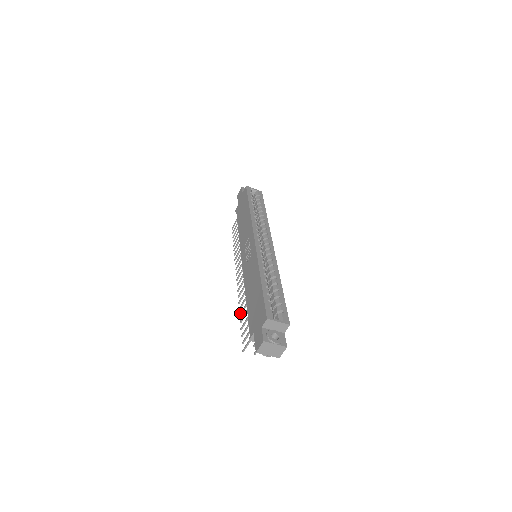
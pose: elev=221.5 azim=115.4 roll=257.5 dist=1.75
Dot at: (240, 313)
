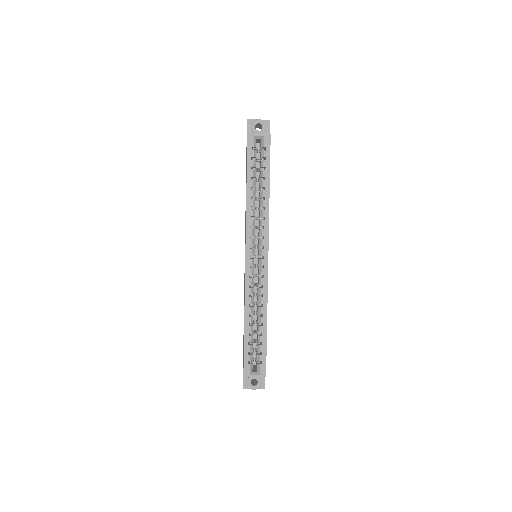
Dot at: occluded
